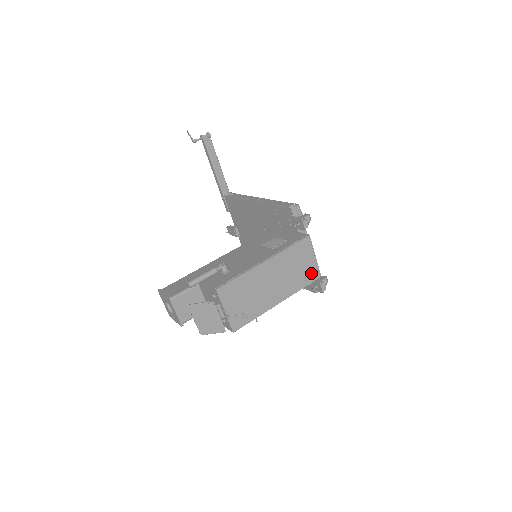
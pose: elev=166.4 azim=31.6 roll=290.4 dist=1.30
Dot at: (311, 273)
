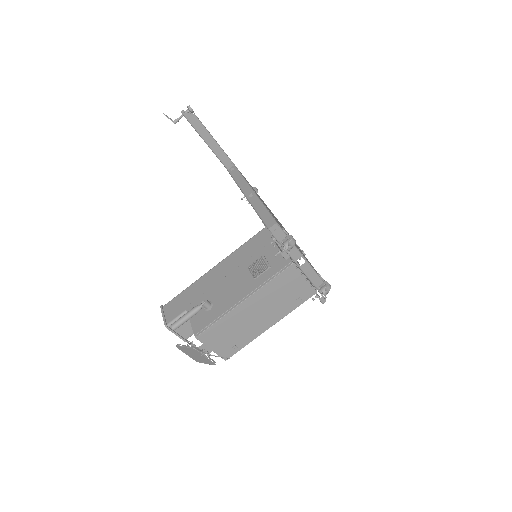
Dot at: (304, 293)
